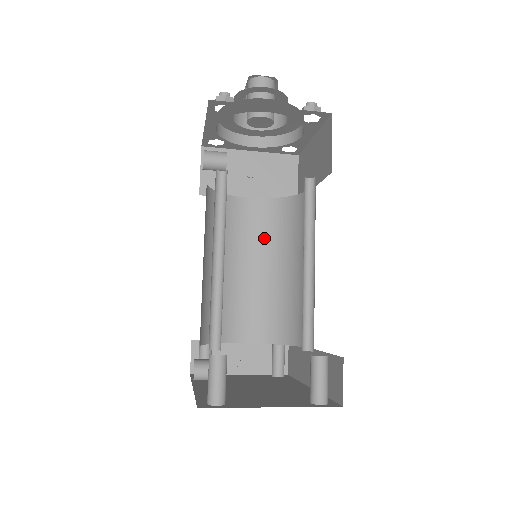
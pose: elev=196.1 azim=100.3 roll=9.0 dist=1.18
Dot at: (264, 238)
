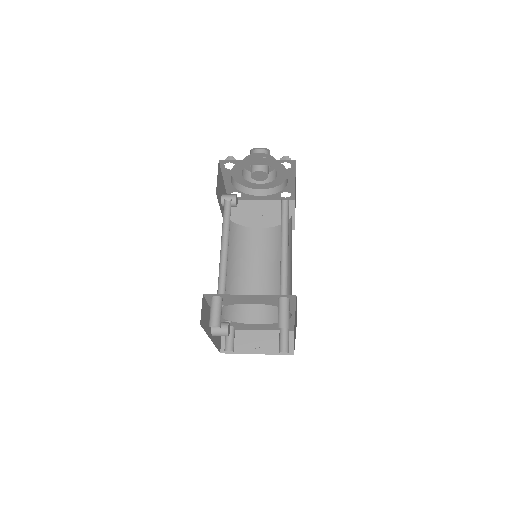
Dot at: (269, 253)
